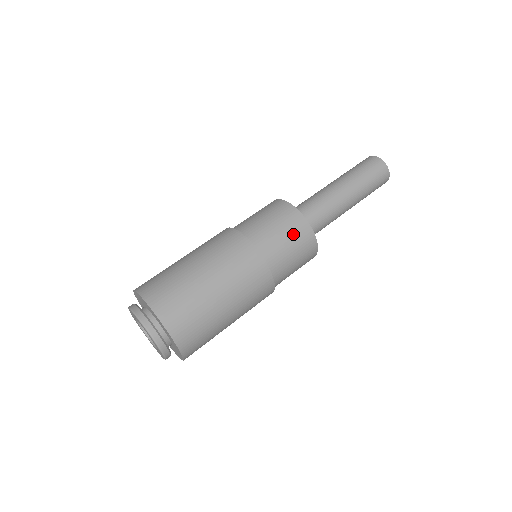
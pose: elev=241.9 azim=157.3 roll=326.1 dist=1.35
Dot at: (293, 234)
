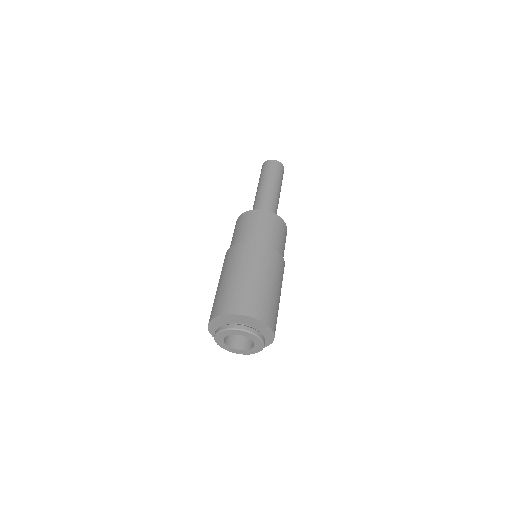
Dot at: (266, 222)
